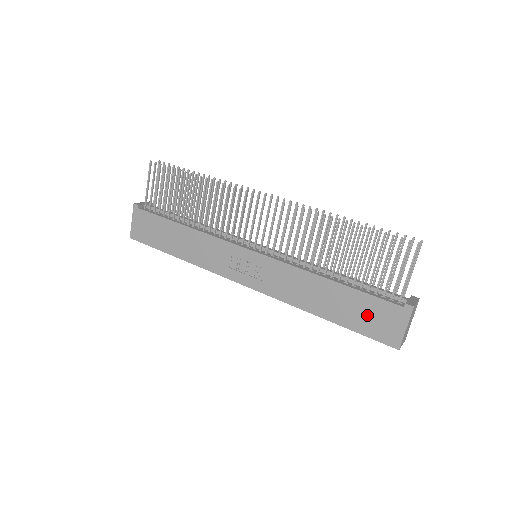
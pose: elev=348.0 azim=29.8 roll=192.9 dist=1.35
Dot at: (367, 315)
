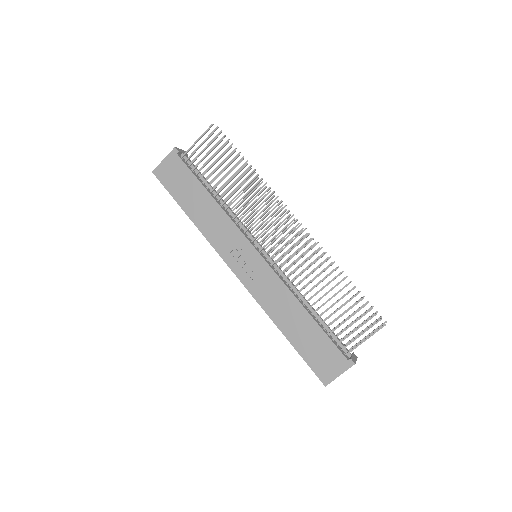
Dot at: (318, 351)
